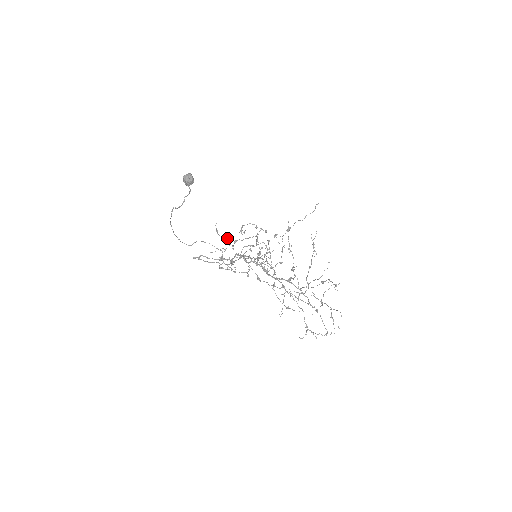
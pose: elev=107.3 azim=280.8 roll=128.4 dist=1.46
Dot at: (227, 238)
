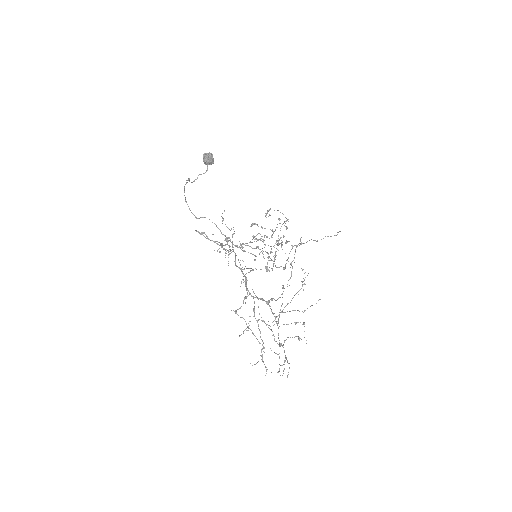
Dot at: (230, 230)
